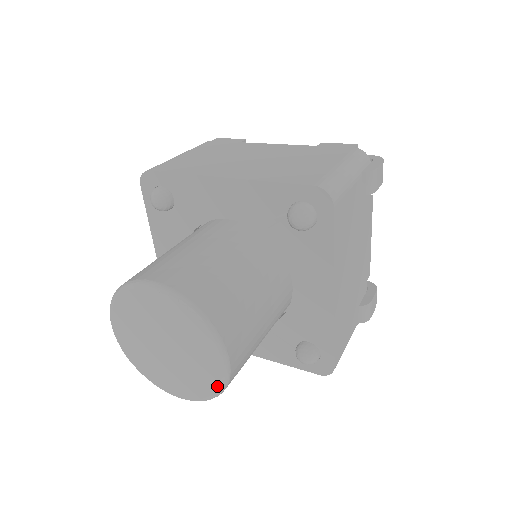
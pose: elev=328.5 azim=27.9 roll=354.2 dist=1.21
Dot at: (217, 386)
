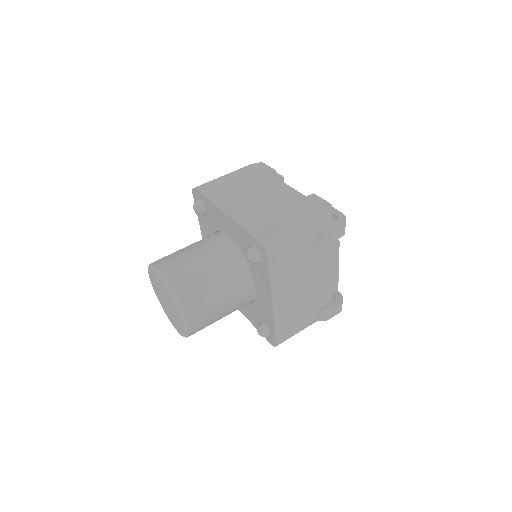
Dot at: (184, 333)
